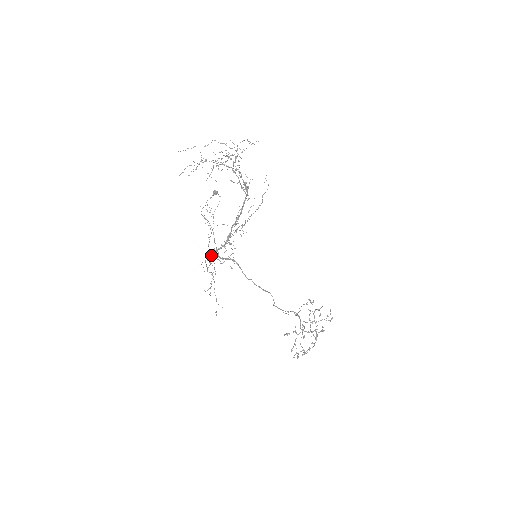
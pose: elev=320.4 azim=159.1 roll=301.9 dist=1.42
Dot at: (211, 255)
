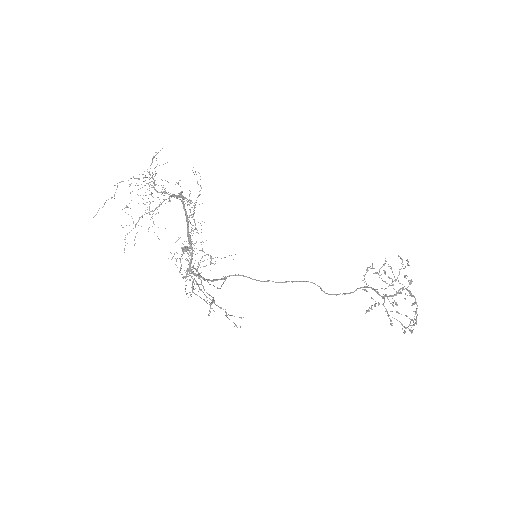
Dot at: occluded
